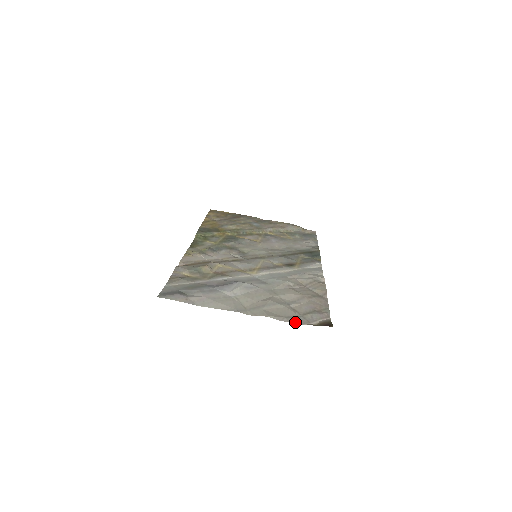
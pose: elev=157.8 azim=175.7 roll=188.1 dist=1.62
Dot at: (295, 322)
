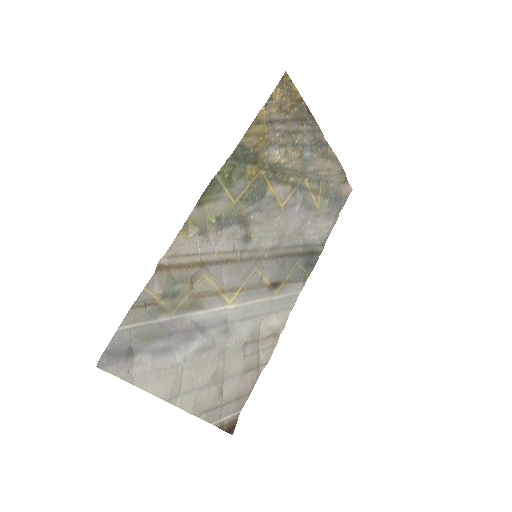
Dot at: (209, 420)
